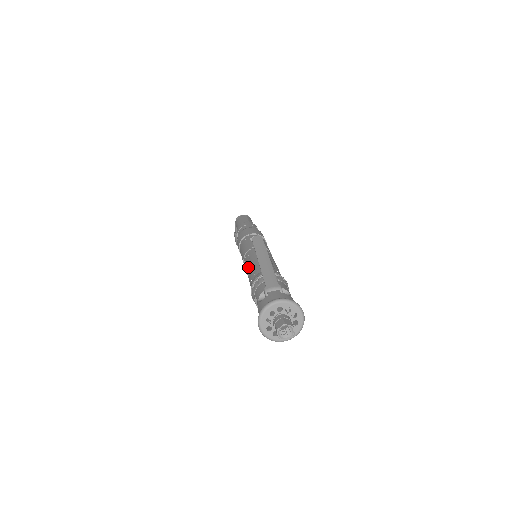
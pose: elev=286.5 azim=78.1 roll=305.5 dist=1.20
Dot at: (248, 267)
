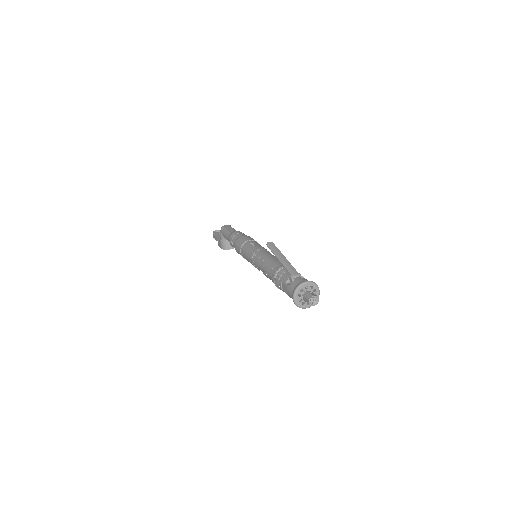
Dot at: (262, 264)
